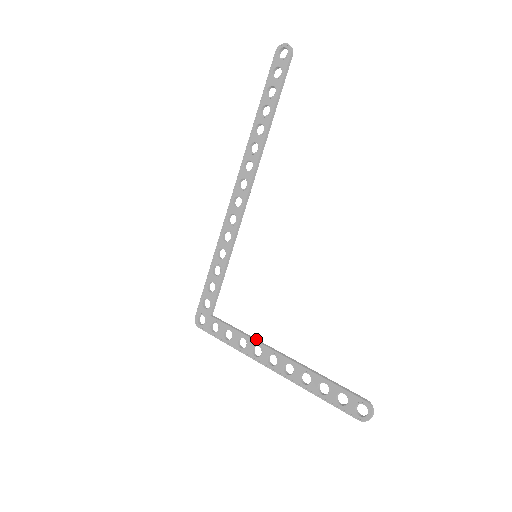
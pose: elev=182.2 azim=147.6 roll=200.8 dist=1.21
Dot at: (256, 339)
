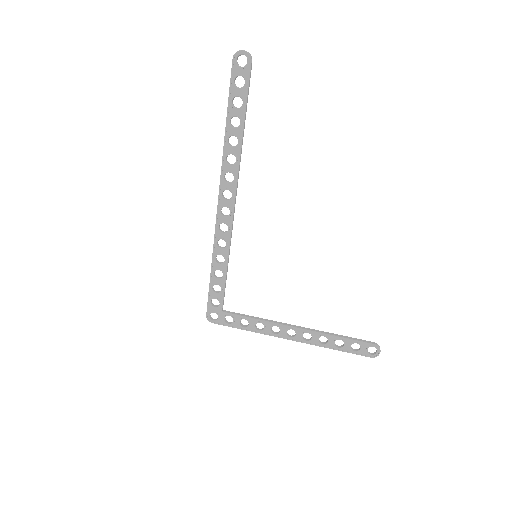
Dot at: (271, 321)
